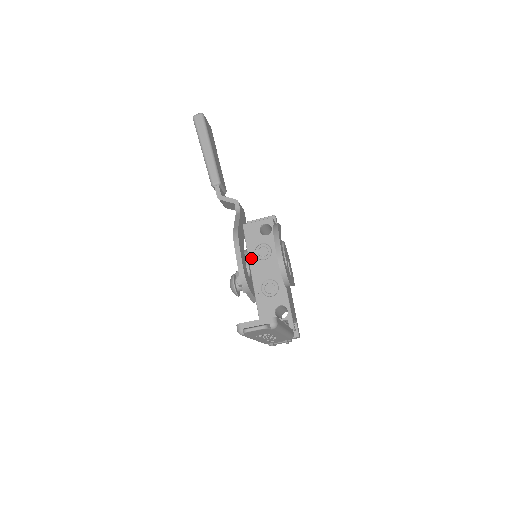
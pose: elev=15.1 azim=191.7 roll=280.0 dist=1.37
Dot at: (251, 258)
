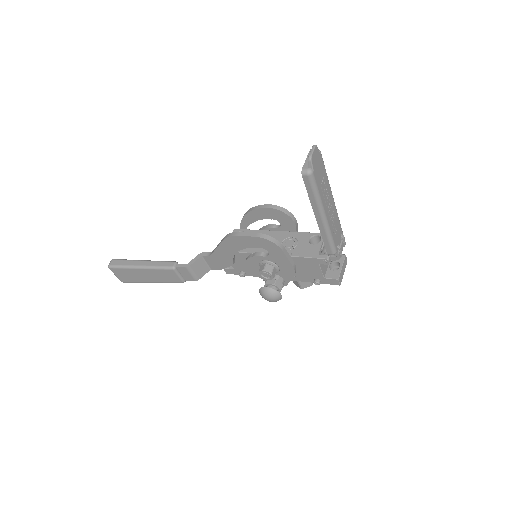
Dot at: (255, 251)
